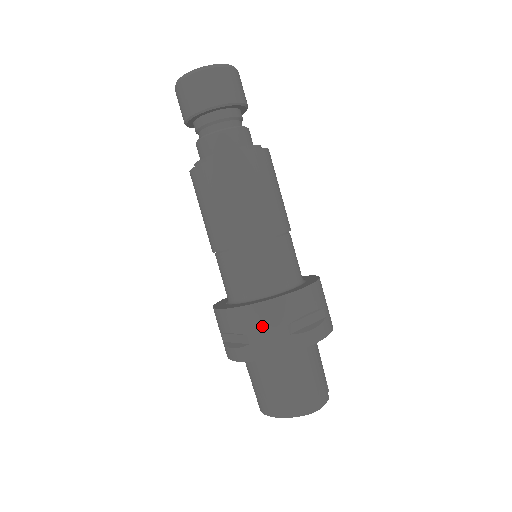
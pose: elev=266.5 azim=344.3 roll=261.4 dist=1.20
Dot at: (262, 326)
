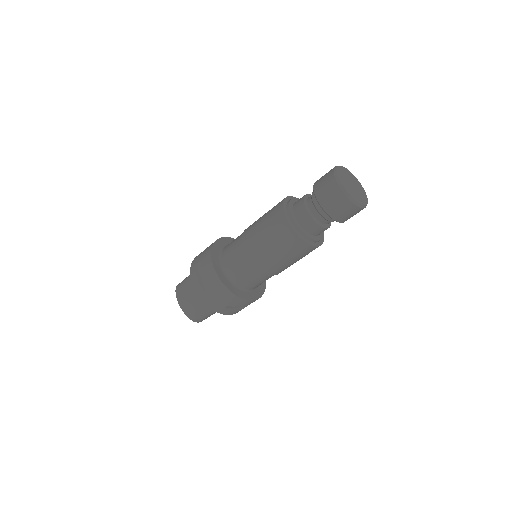
Dot at: (219, 296)
